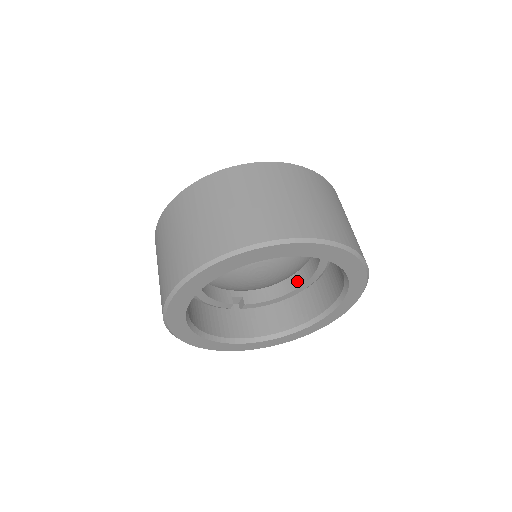
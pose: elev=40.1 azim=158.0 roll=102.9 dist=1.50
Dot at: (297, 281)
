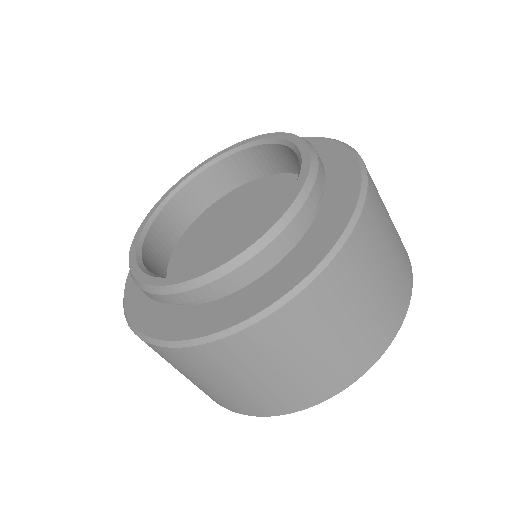
Dot at: occluded
